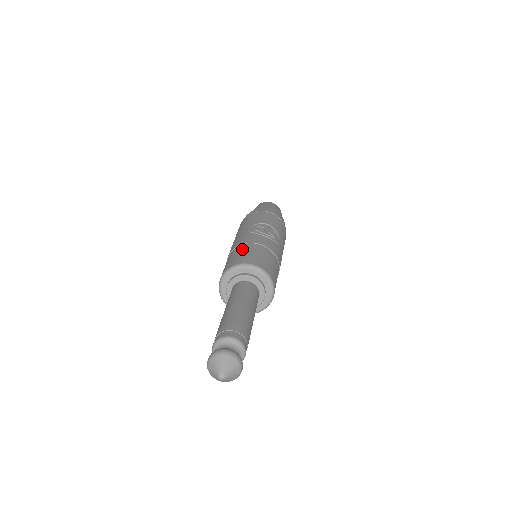
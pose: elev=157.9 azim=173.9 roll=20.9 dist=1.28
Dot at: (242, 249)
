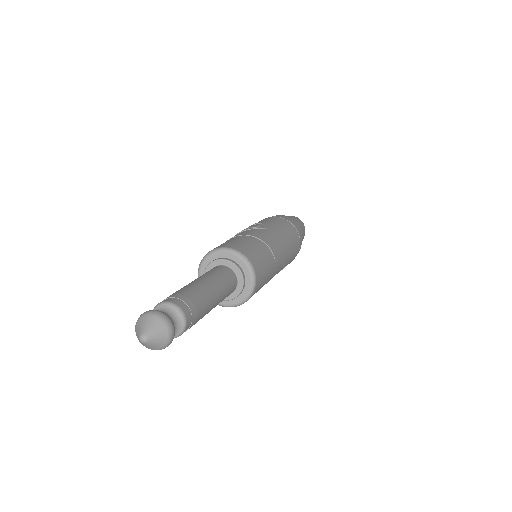
Dot at: occluded
